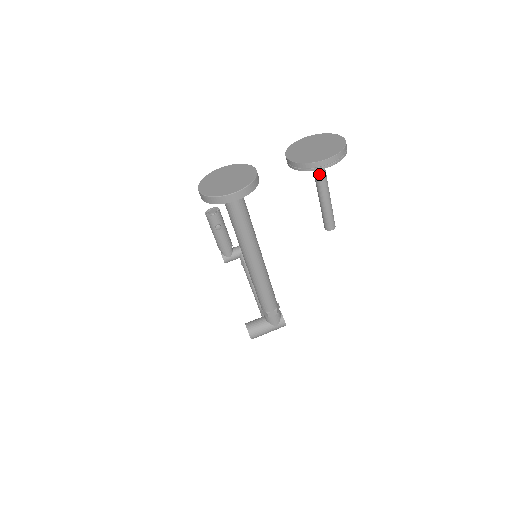
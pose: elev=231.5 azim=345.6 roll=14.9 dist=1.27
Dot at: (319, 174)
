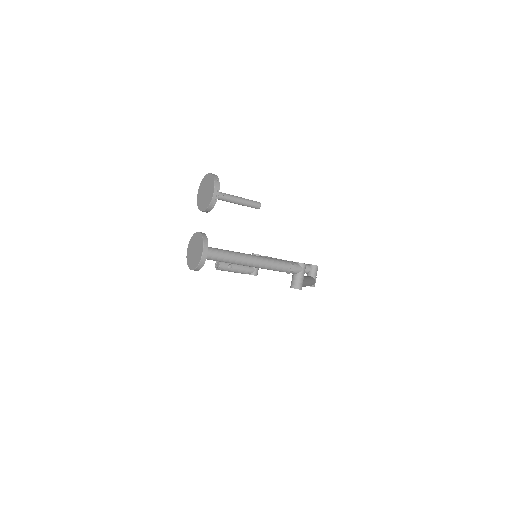
Dot at: (222, 198)
